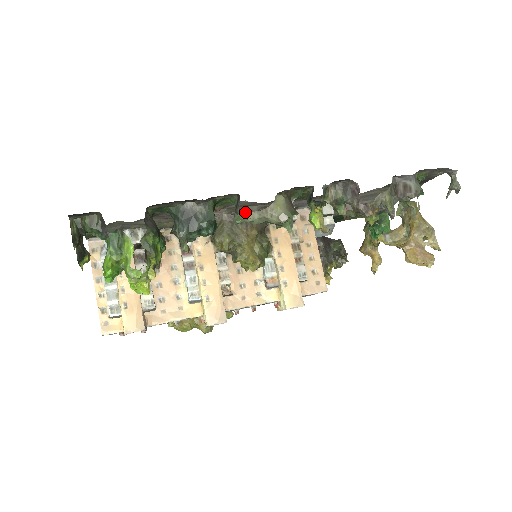
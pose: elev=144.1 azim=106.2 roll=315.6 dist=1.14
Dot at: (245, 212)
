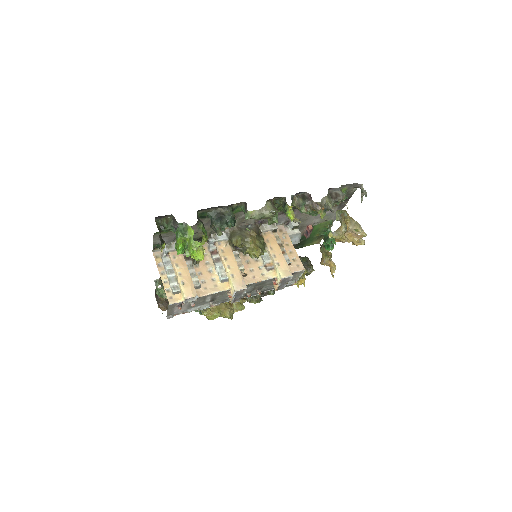
Dot at: (247, 224)
